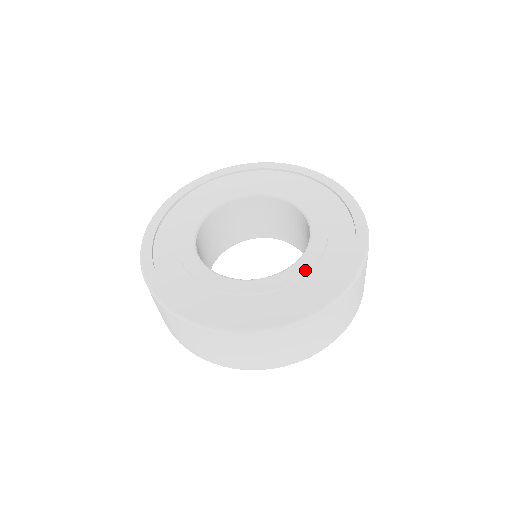
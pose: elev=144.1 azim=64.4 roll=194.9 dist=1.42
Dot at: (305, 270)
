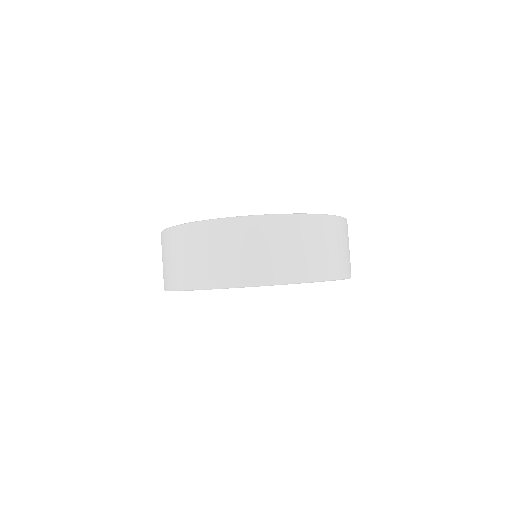
Dot at: occluded
